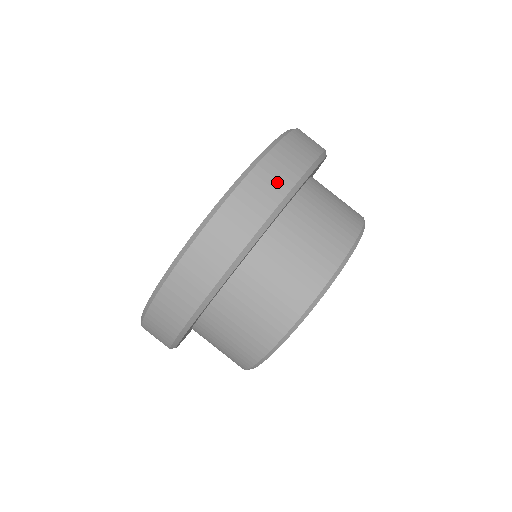
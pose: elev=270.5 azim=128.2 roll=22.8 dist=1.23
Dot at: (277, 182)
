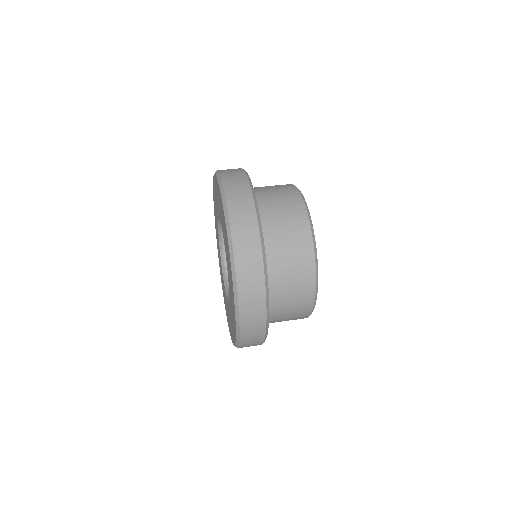
Dot at: occluded
